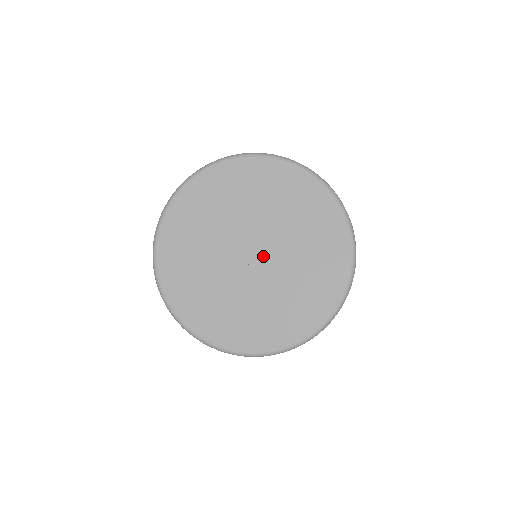
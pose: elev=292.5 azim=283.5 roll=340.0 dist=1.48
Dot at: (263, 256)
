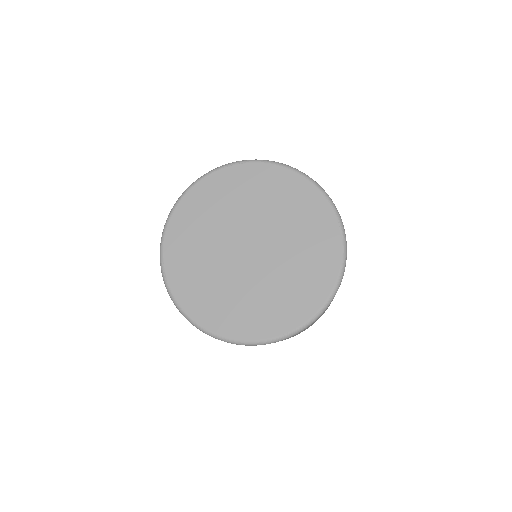
Dot at: (260, 250)
